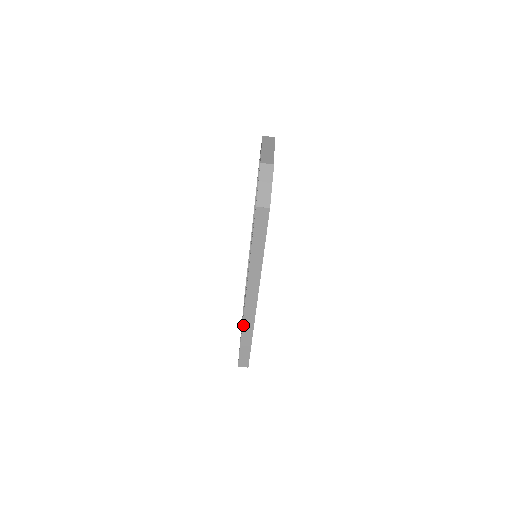
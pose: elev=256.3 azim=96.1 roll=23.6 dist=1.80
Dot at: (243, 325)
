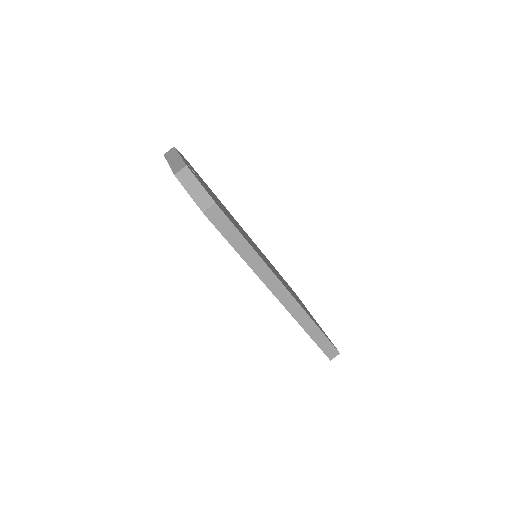
Dot at: (298, 322)
